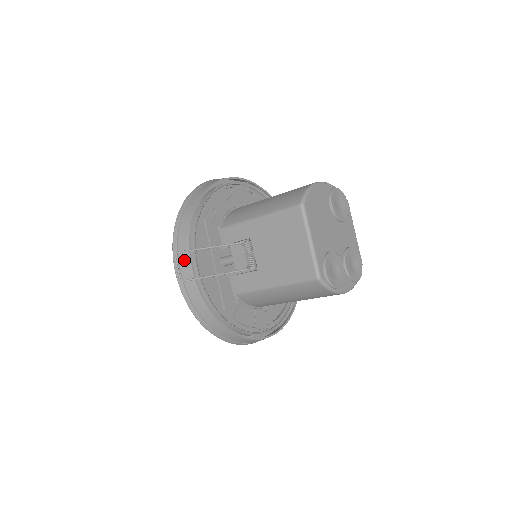
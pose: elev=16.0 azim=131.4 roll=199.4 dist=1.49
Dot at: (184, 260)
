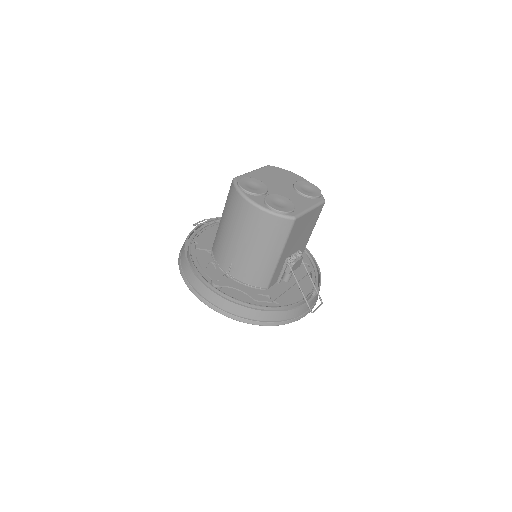
Dot at: occluded
